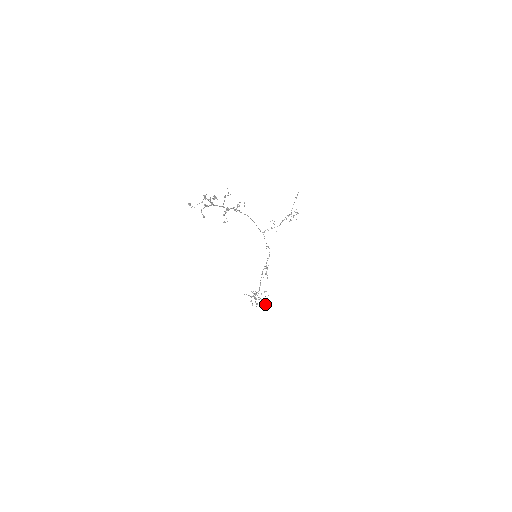
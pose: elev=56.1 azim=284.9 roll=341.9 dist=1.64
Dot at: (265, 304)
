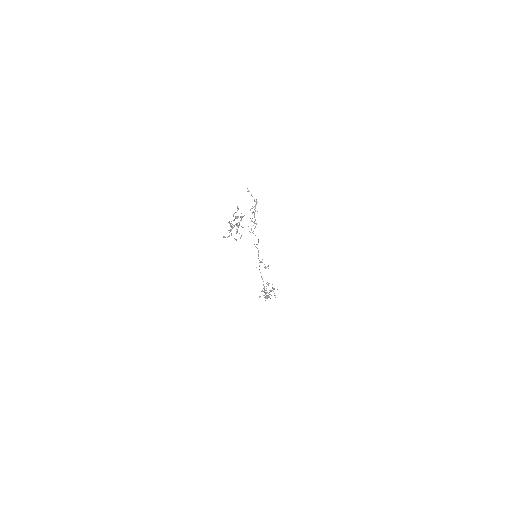
Dot at: occluded
